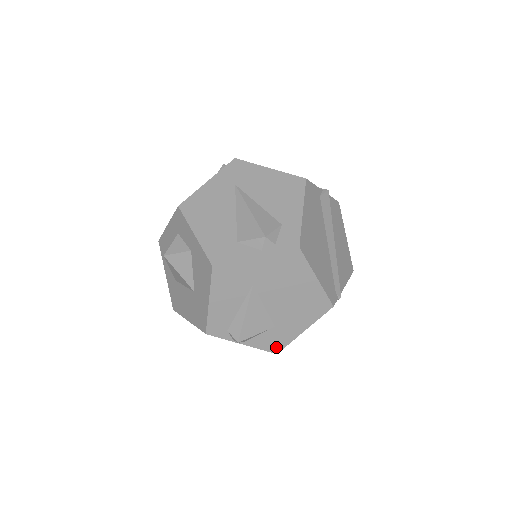
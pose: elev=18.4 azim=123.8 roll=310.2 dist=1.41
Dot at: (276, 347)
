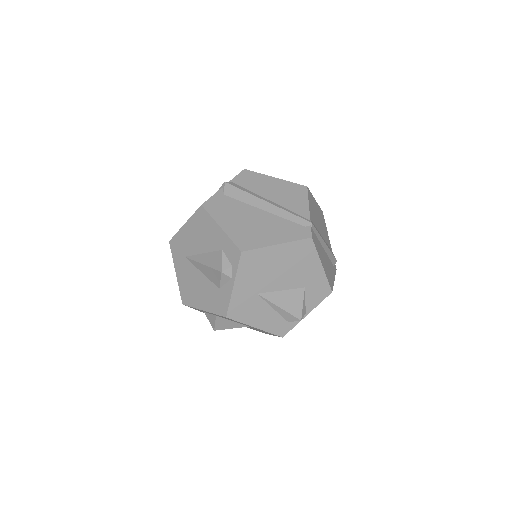
Dot at: (325, 291)
